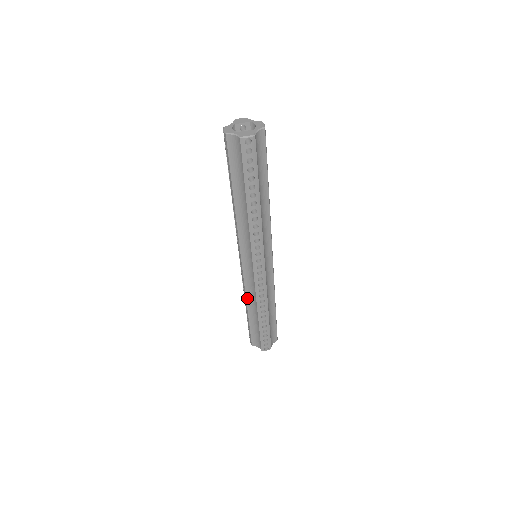
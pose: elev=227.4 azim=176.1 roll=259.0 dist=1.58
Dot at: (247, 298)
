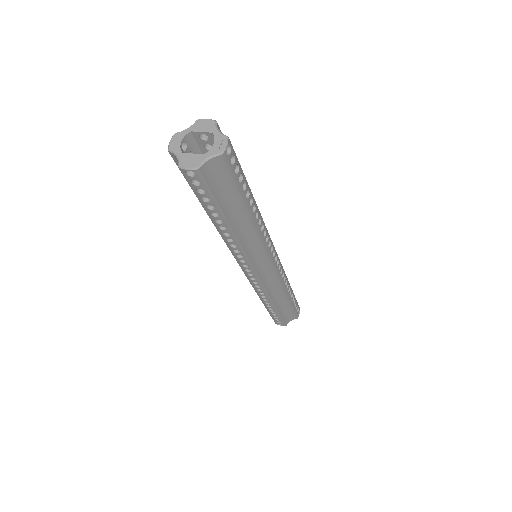
Dot at: occluded
